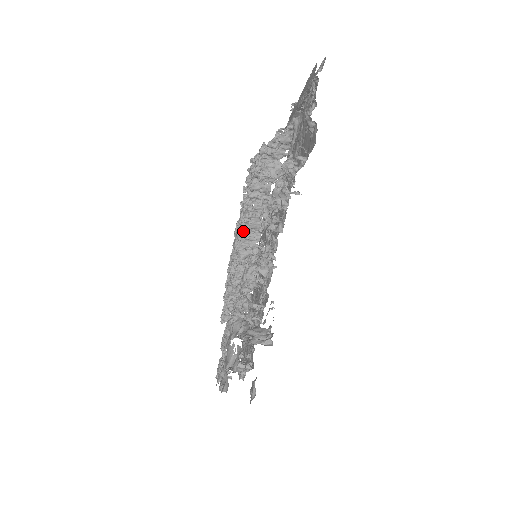
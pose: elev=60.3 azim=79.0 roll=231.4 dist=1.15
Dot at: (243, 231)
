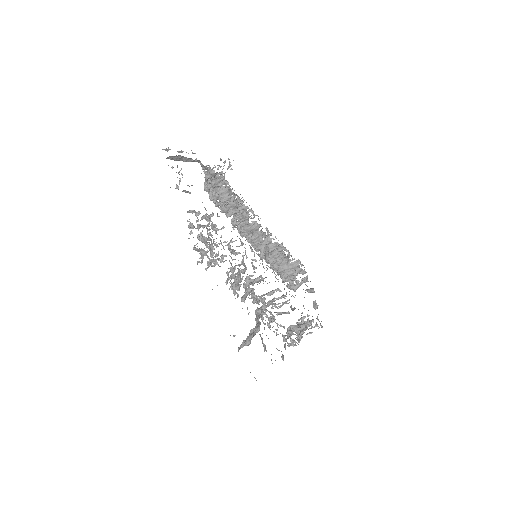
Dot at: (247, 237)
